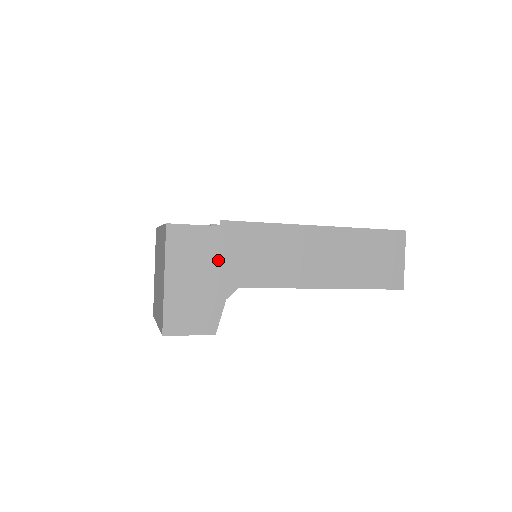
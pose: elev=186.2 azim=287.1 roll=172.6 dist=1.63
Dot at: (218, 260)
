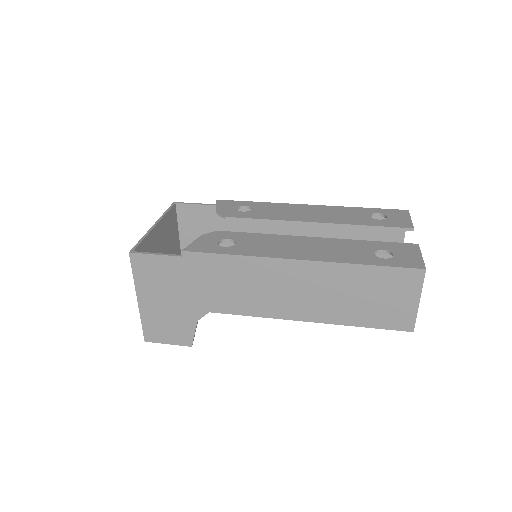
Dot at: (185, 287)
